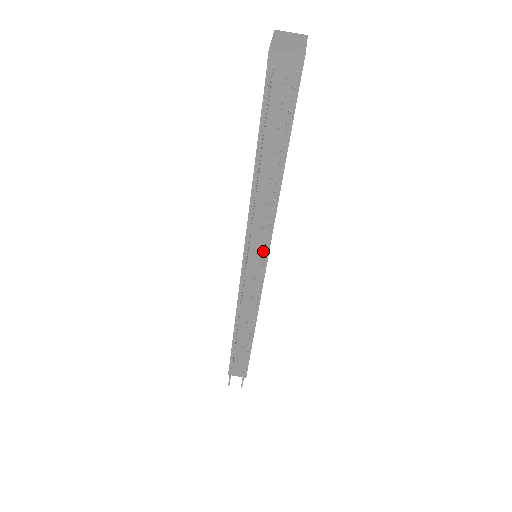
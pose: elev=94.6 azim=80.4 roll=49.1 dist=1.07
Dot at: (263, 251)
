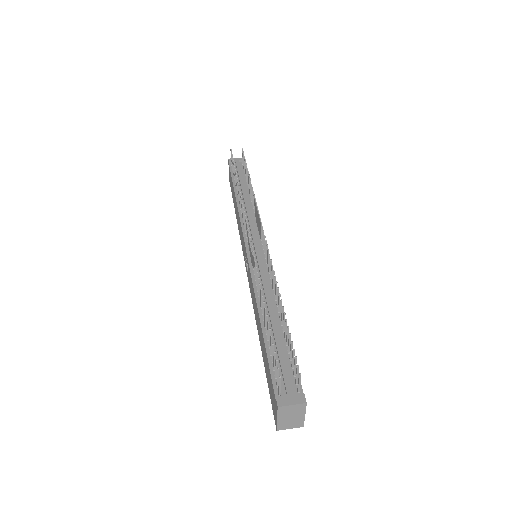
Dot at: (258, 235)
